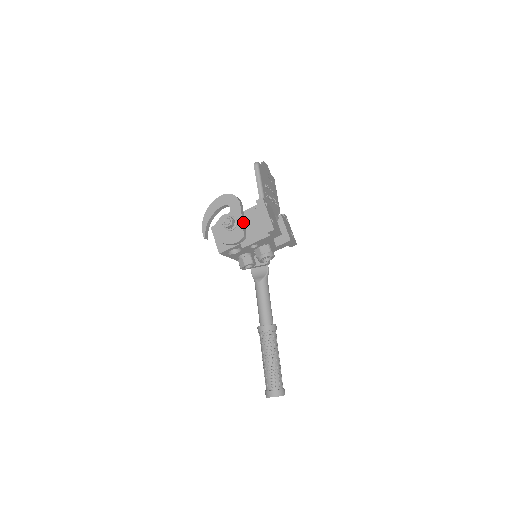
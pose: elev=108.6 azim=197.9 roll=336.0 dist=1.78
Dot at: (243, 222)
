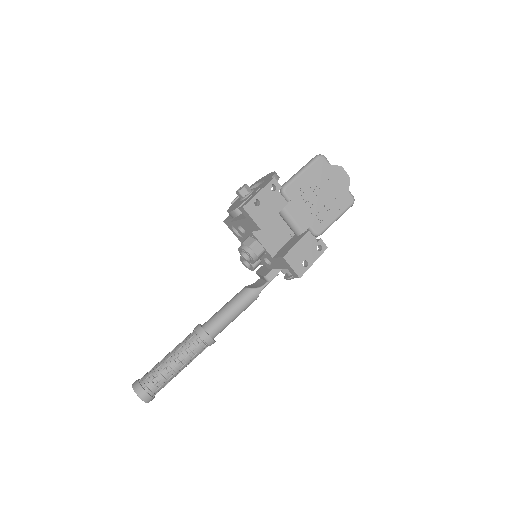
Dot at: occluded
